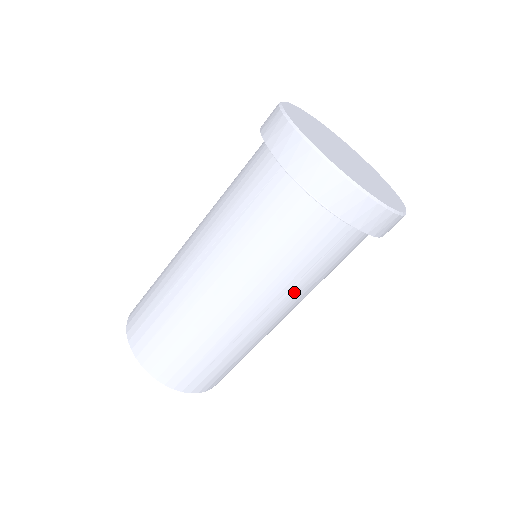
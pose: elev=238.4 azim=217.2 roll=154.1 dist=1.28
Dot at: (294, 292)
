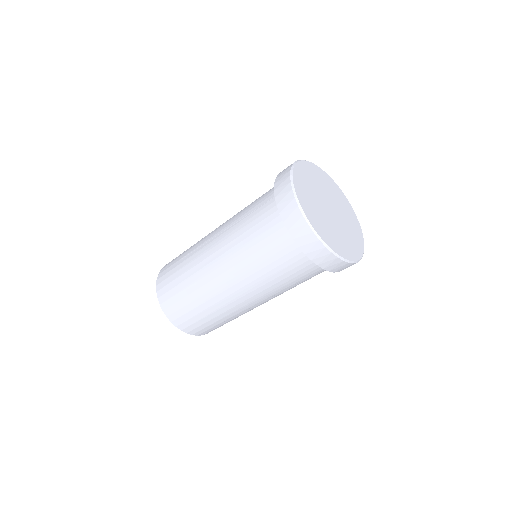
Dot at: (283, 292)
